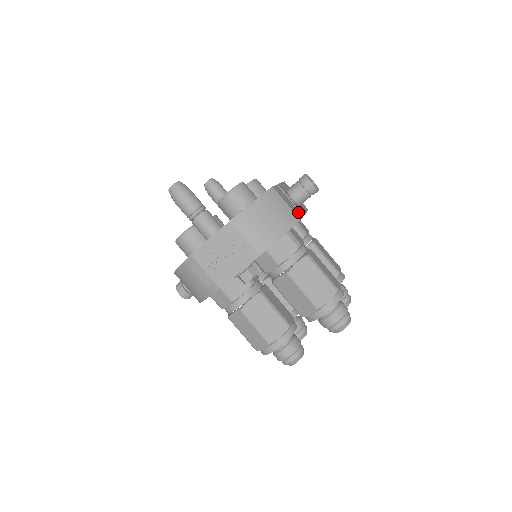
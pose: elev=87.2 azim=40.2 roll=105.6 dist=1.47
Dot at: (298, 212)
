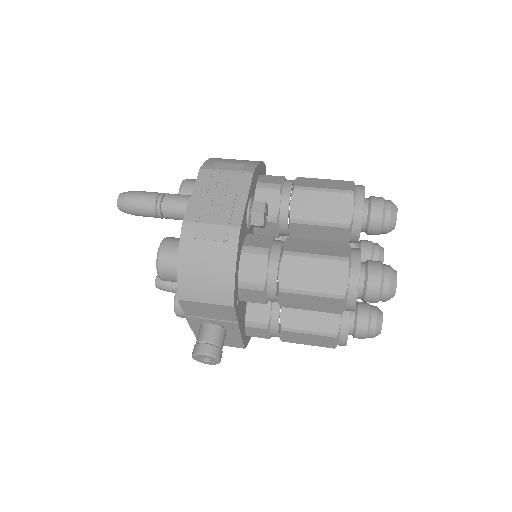
Dot at: occluded
